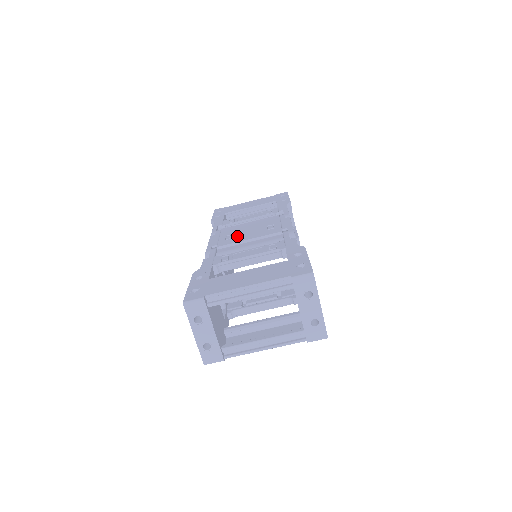
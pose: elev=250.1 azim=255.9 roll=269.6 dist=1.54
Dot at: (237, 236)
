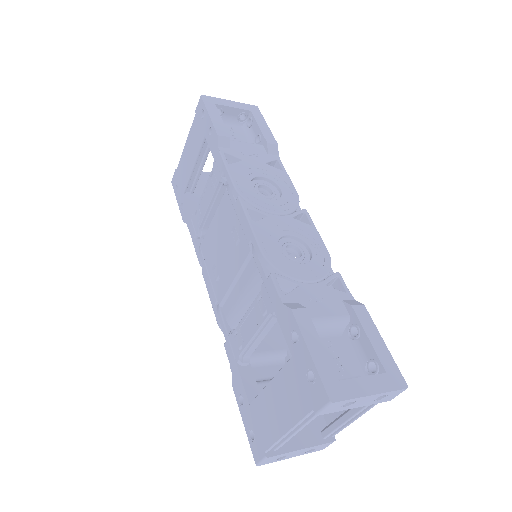
Dot at: (220, 271)
